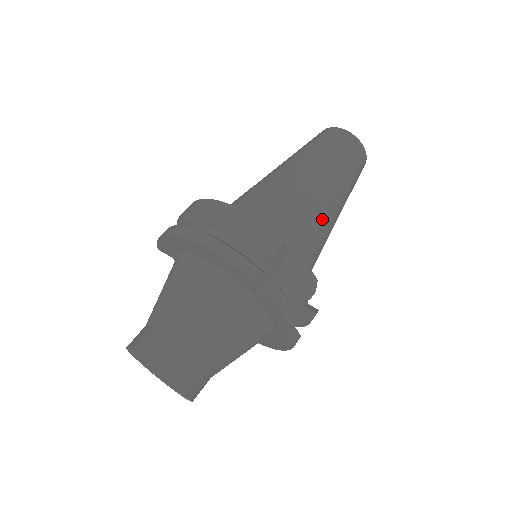
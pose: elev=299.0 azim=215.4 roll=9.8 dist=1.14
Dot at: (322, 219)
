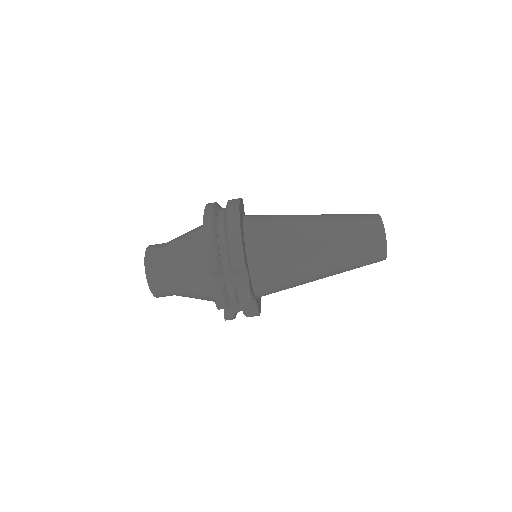
Dot at: (301, 270)
